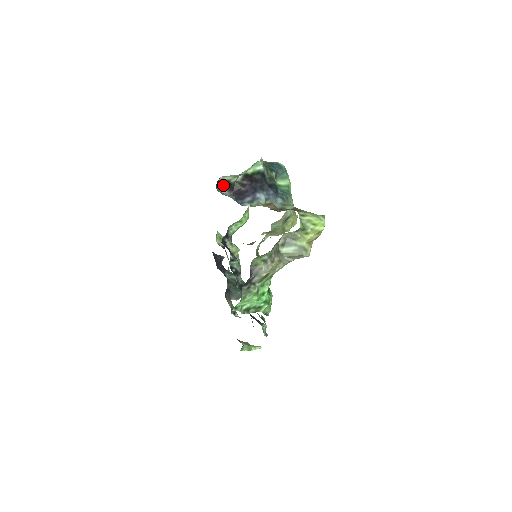
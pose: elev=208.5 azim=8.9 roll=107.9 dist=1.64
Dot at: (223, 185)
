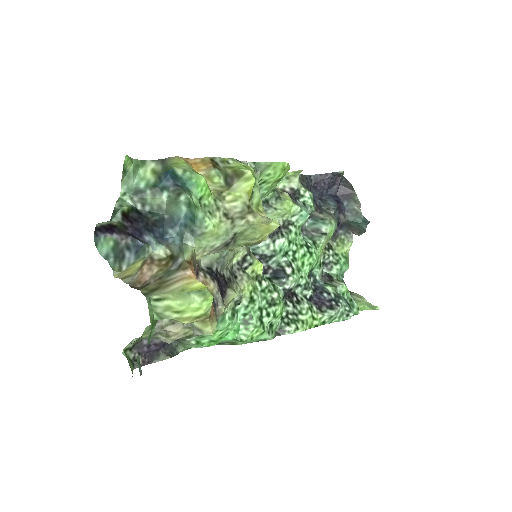
Dot at: (109, 229)
